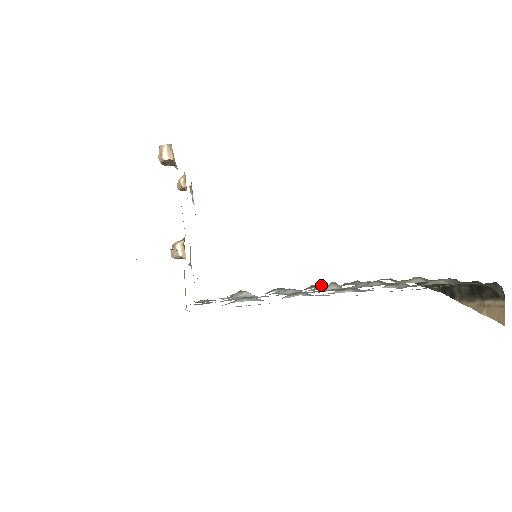
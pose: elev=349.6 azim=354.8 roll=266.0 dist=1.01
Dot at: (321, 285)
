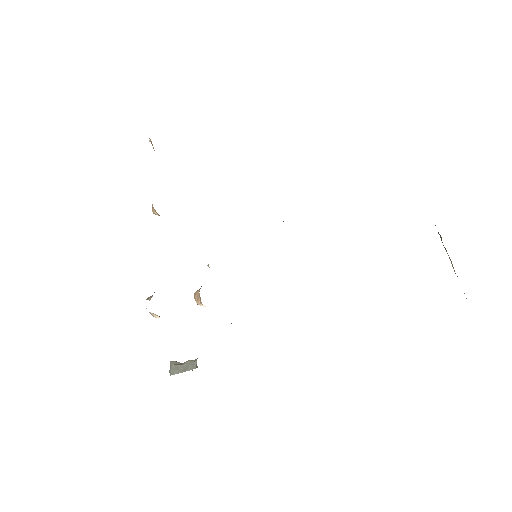
Dot at: occluded
